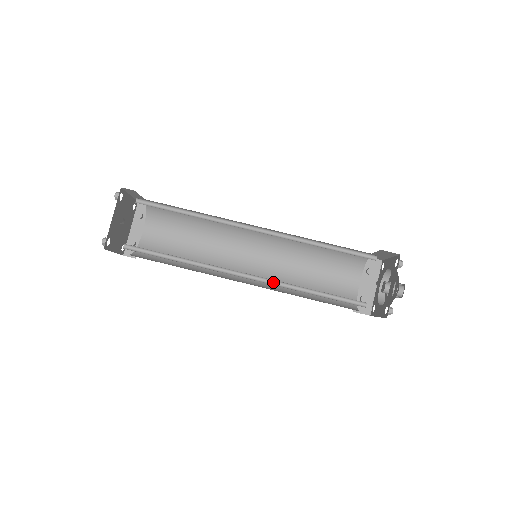
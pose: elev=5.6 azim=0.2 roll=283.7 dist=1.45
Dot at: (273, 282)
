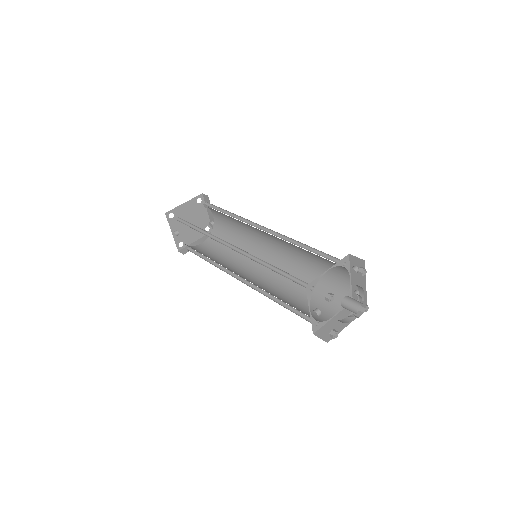
Dot at: (259, 288)
